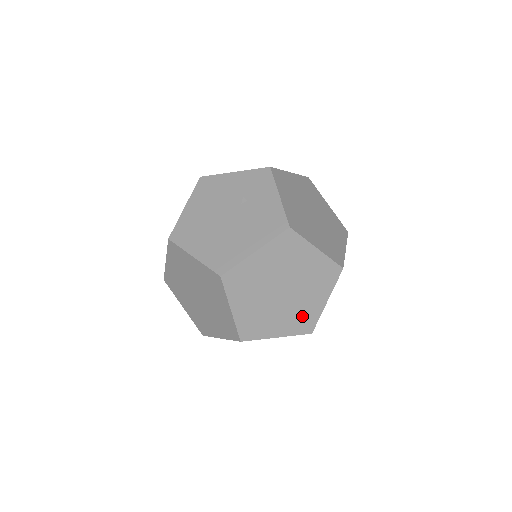
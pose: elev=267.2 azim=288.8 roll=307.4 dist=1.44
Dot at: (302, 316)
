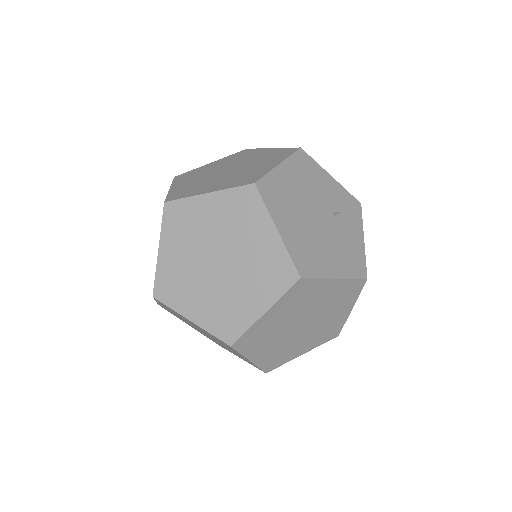
Dot at: (281, 354)
